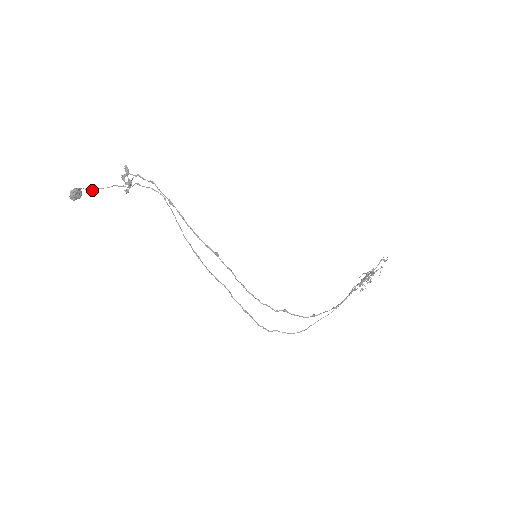
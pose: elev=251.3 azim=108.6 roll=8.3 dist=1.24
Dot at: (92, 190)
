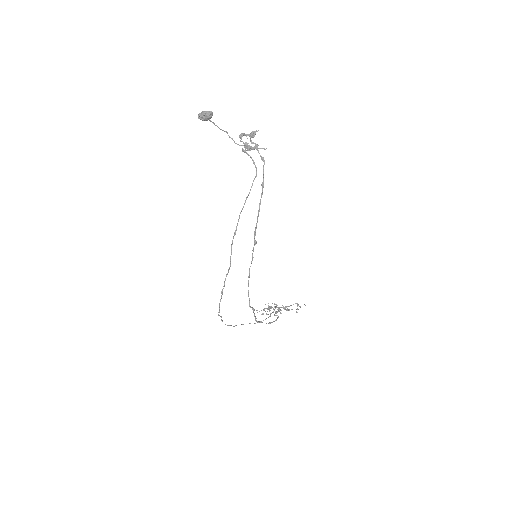
Dot at: (209, 120)
